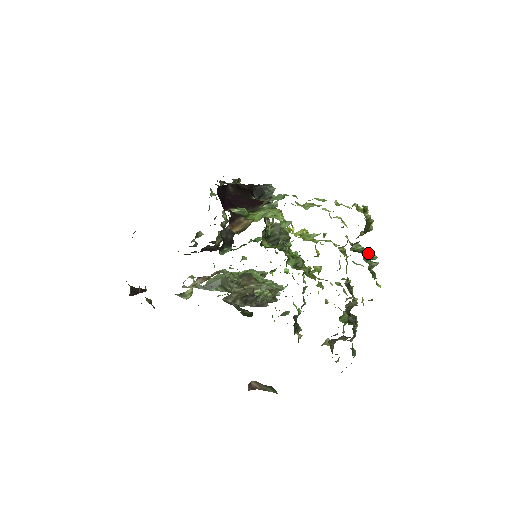
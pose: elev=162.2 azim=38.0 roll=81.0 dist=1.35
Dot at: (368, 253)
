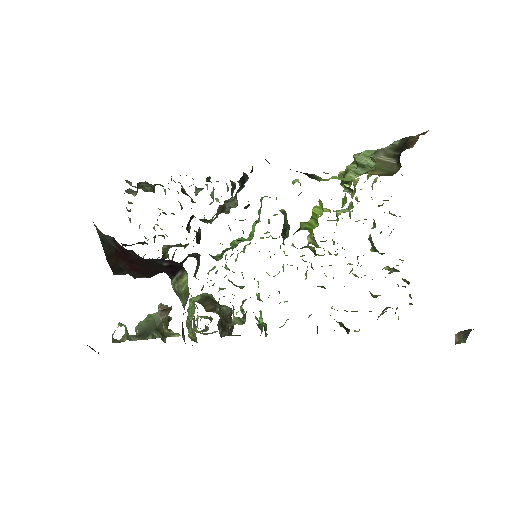
Dot at: occluded
